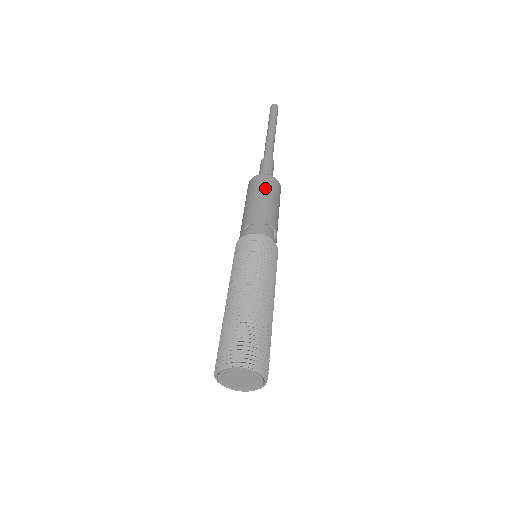
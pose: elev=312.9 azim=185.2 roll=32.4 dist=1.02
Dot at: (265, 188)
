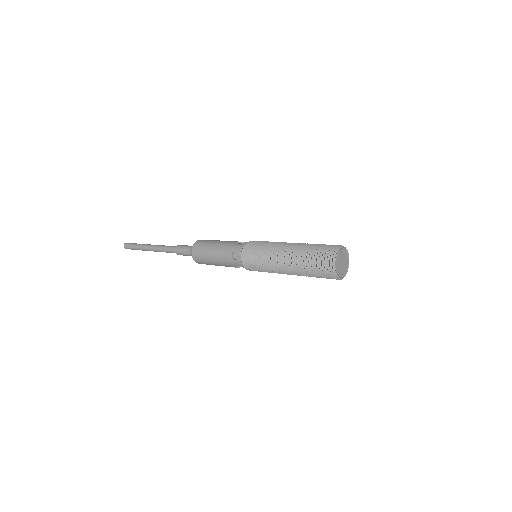
Dot at: (205, 245)
